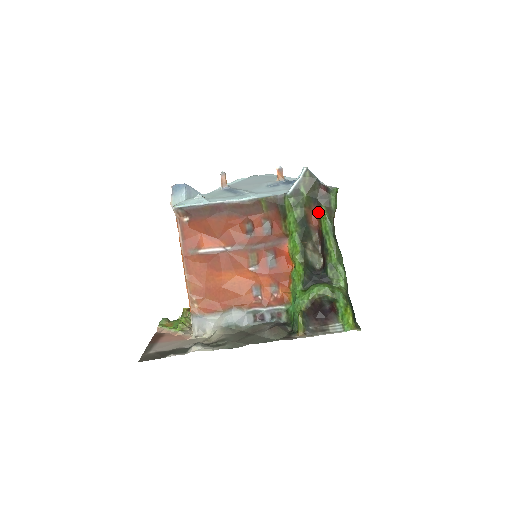
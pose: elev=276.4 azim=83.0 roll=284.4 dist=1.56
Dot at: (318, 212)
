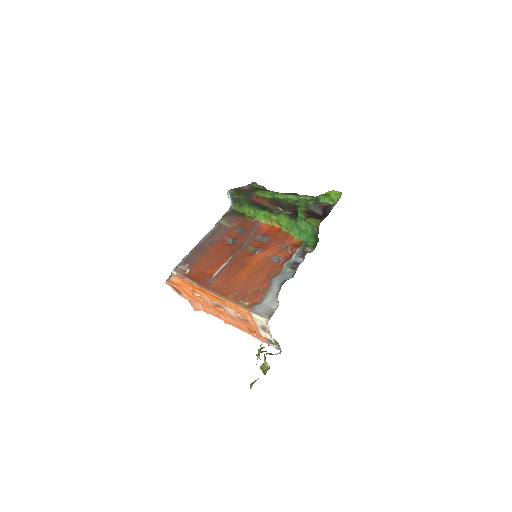
Dot at: (258, 197)
